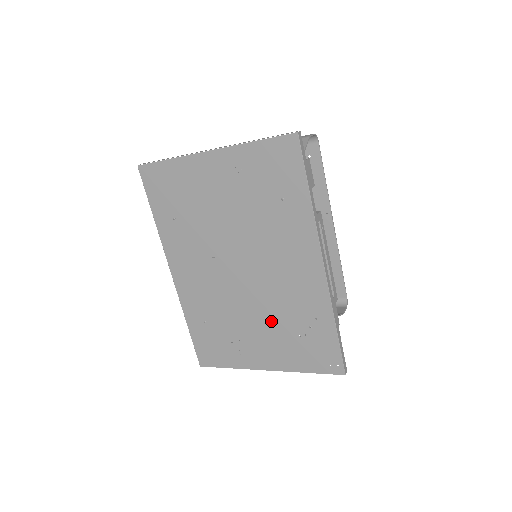
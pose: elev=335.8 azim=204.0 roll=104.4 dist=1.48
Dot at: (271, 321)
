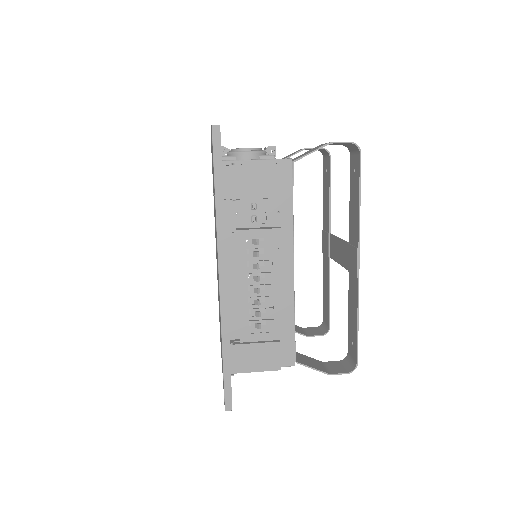
Dot at: occluded
